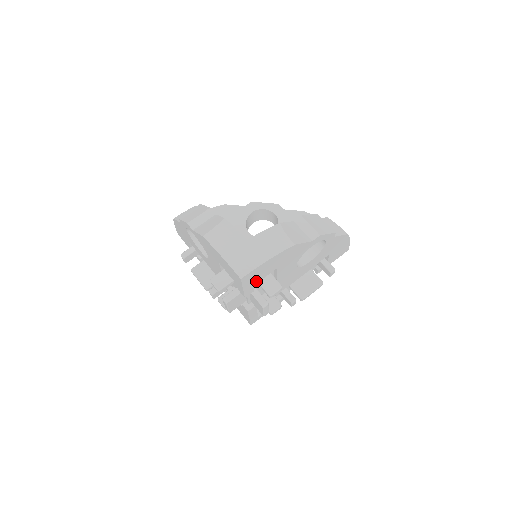
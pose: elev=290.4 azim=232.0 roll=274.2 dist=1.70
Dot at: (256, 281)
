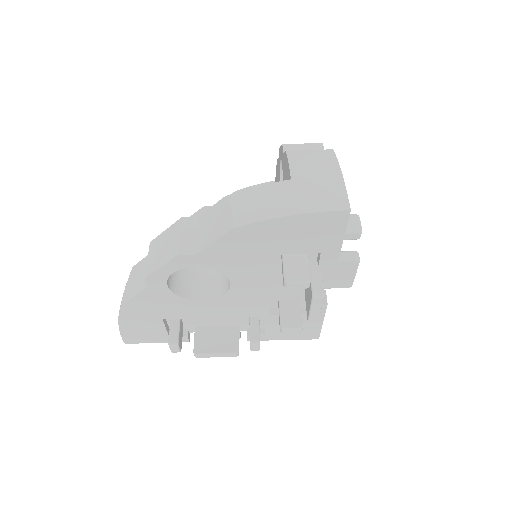
Dot at: occluded
